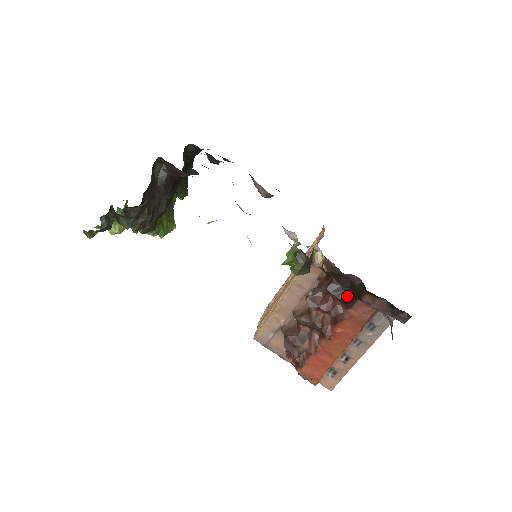
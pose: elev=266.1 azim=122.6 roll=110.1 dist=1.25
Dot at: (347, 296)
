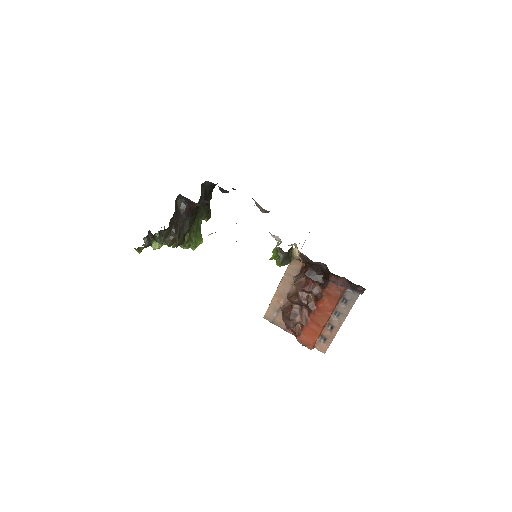
Dot at: (320, 278)
